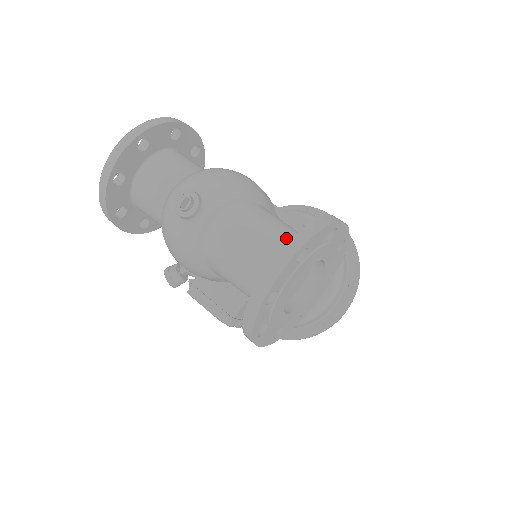
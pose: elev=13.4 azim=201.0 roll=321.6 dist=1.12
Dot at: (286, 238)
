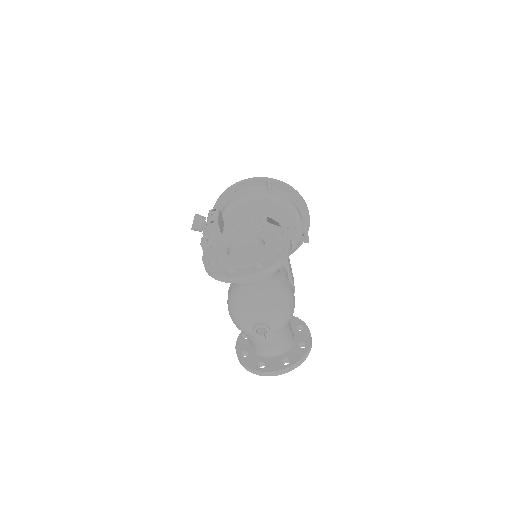
Dot at: (286, 344)
